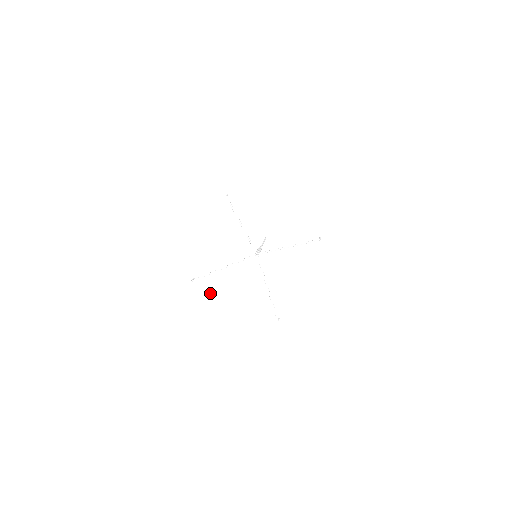
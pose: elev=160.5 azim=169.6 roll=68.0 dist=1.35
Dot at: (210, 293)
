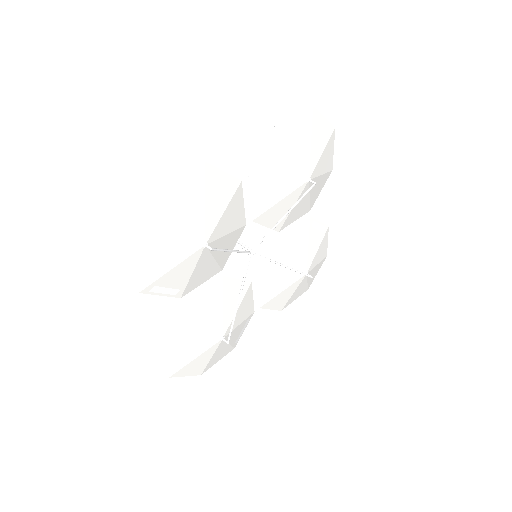
Dot at: (238, 327)
